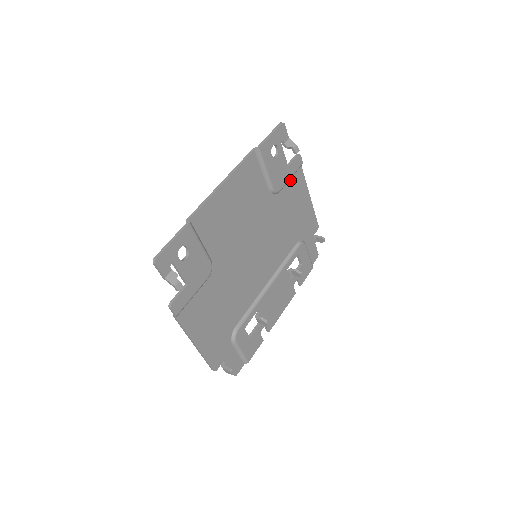
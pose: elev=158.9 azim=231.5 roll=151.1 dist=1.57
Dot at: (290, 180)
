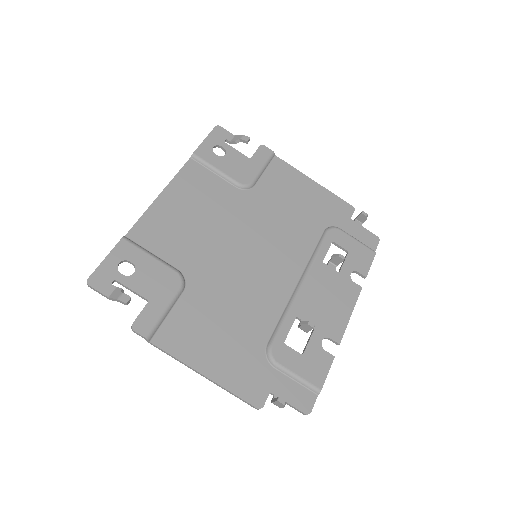
Dot at: (266, 172)
